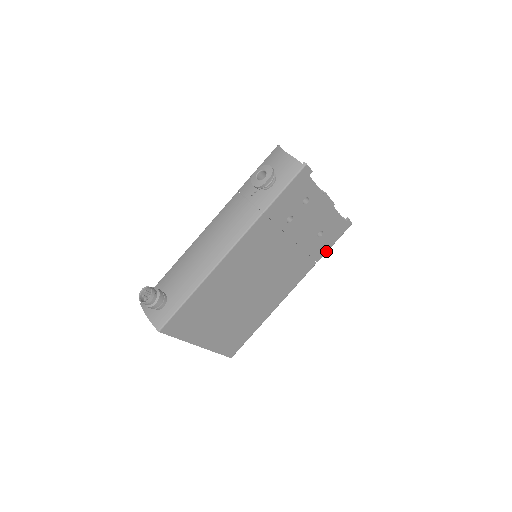
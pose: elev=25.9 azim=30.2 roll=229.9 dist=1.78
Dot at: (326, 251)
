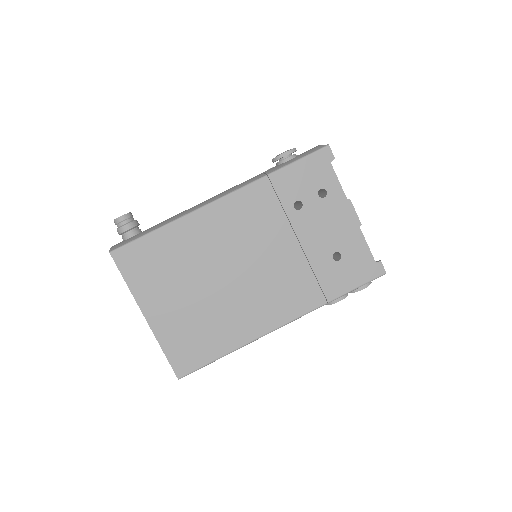
Dot at: (343, 292)
